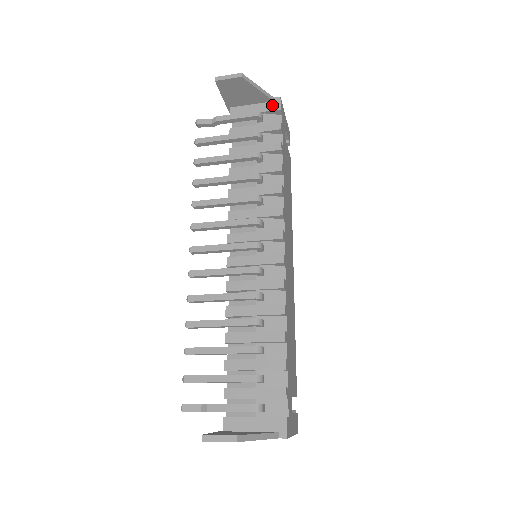
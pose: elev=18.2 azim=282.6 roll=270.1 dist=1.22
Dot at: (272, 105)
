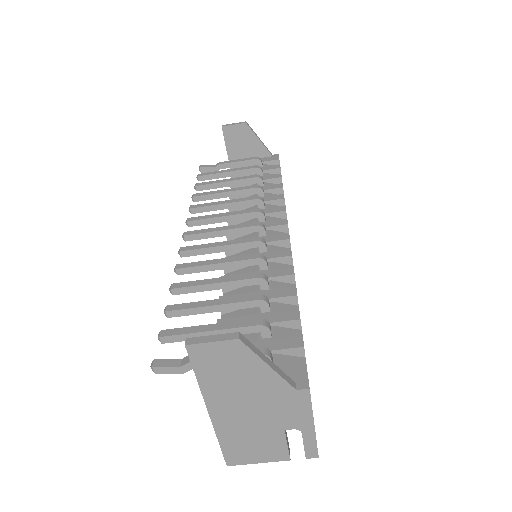
Dot at: (271, 158)
